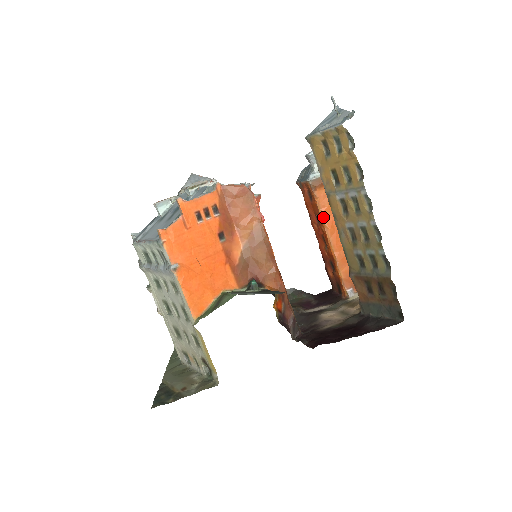
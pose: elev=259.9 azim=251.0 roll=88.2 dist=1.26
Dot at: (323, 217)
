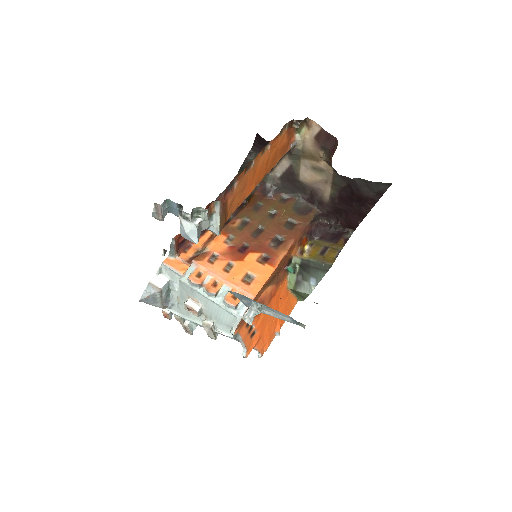
Dot at: occluded
